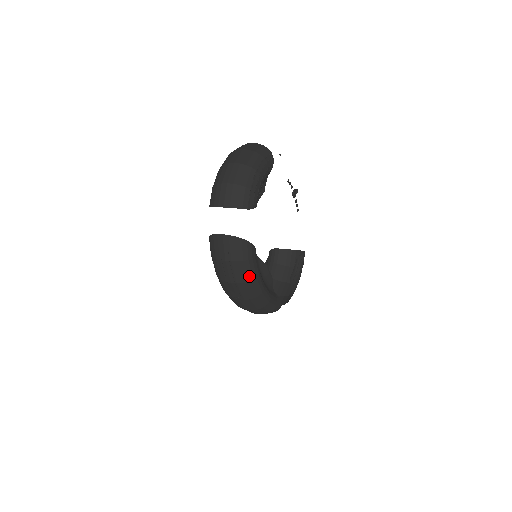
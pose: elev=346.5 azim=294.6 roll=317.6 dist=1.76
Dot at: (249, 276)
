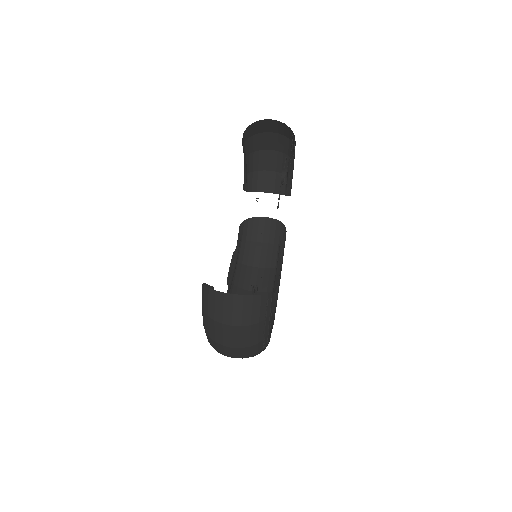
Dot at: occluded
